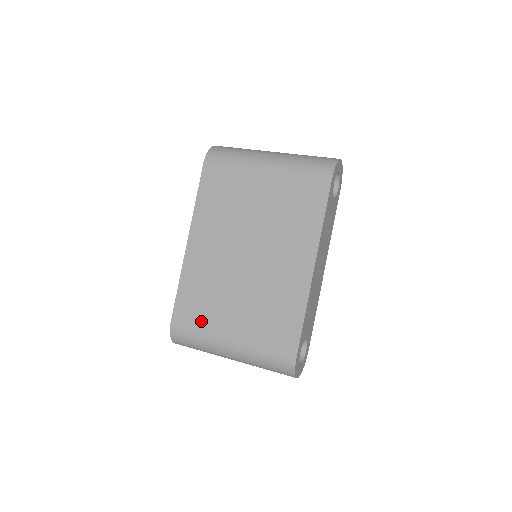
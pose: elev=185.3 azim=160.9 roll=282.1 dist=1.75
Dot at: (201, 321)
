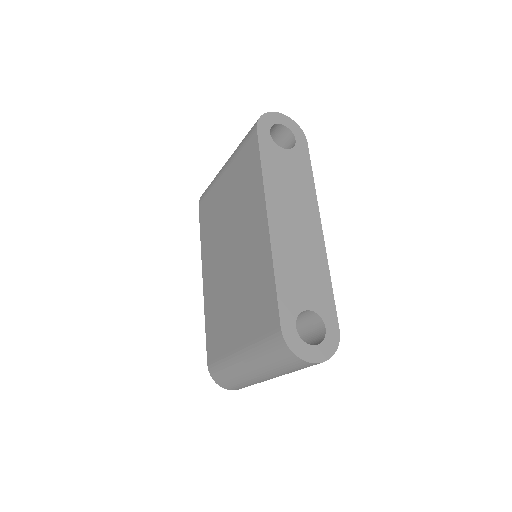
Dot at: (221, 346)
